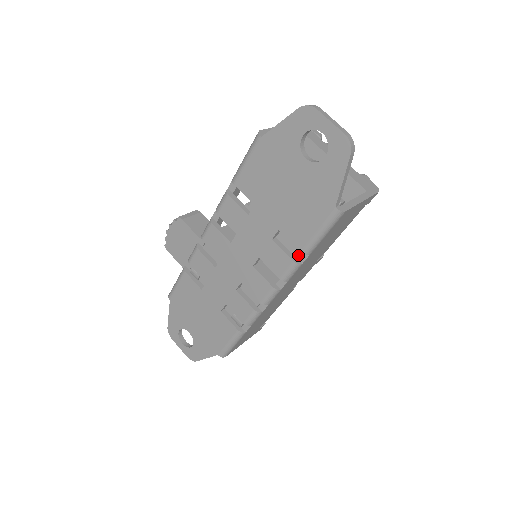
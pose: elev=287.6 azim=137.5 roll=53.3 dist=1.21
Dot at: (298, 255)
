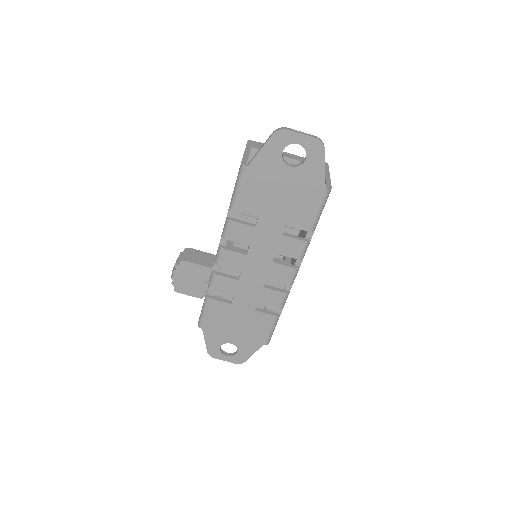
Dot at: occluded
